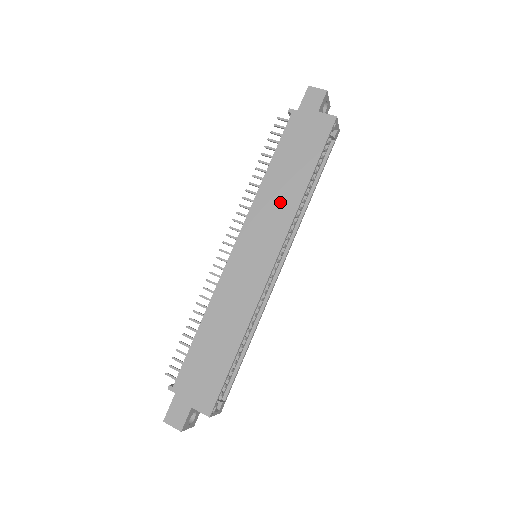
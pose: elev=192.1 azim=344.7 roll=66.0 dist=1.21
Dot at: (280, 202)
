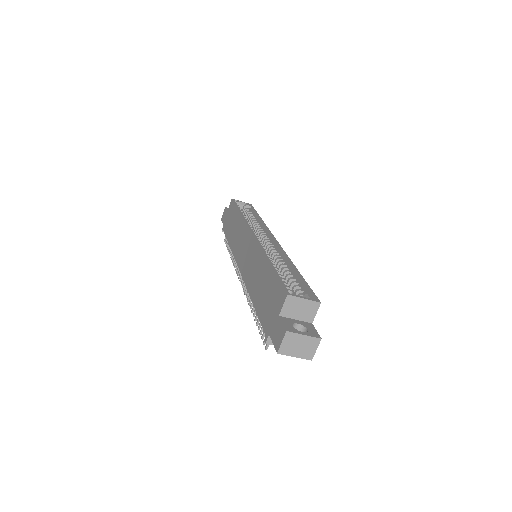
Dot at: (238, 233)
